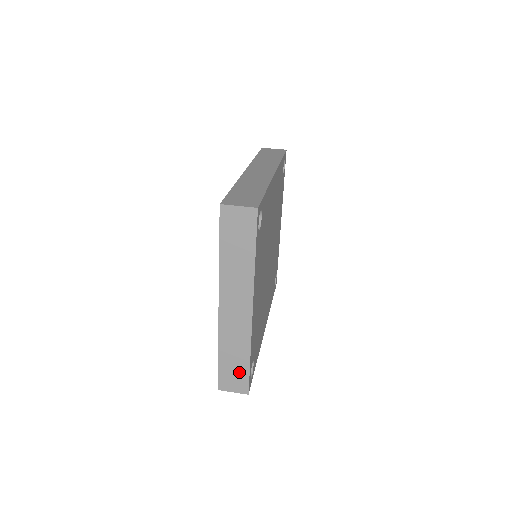
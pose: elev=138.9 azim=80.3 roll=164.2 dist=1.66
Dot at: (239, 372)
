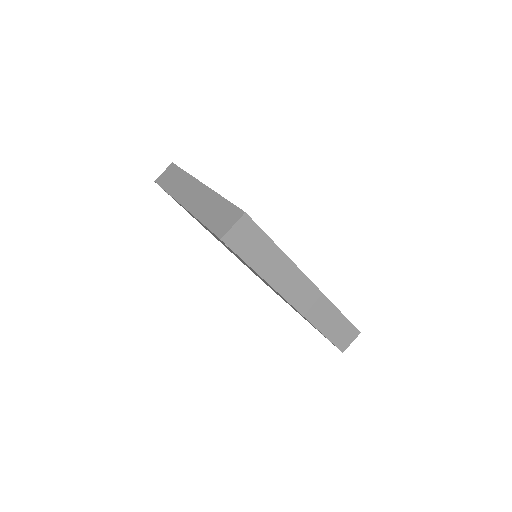
Dot at: occluded
